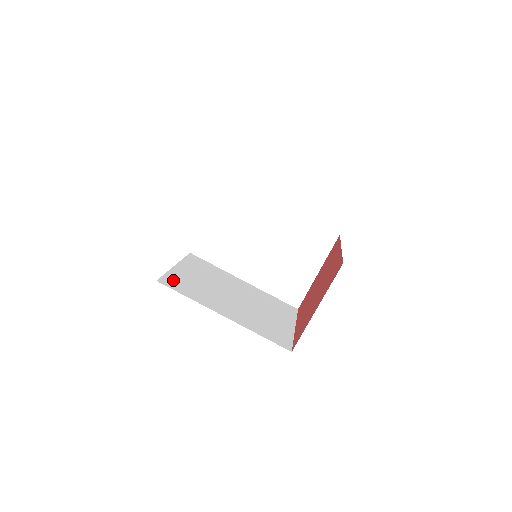
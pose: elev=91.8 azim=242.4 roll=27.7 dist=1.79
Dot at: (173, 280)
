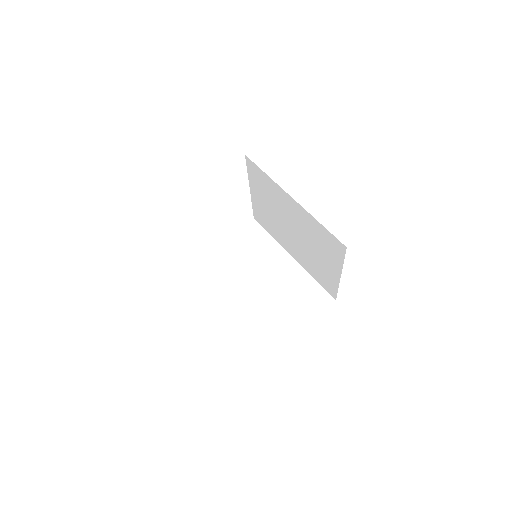
Dot at: occluded
